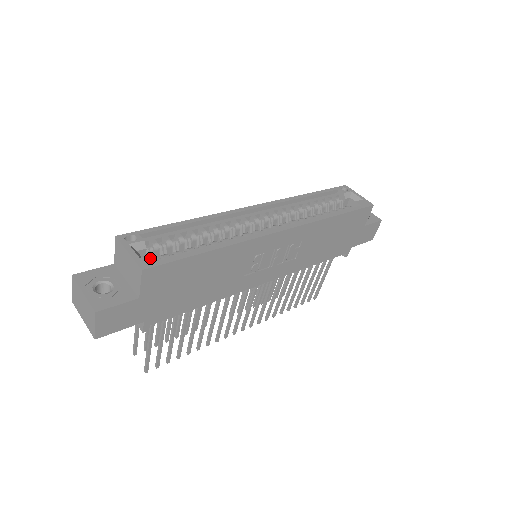
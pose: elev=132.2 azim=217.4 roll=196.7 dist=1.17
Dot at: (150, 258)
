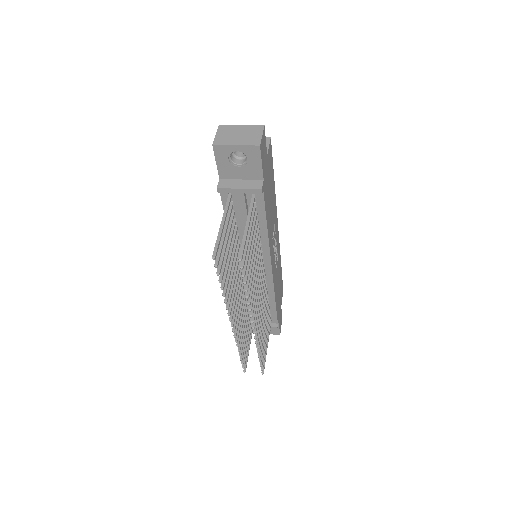
Dot at: occluded
